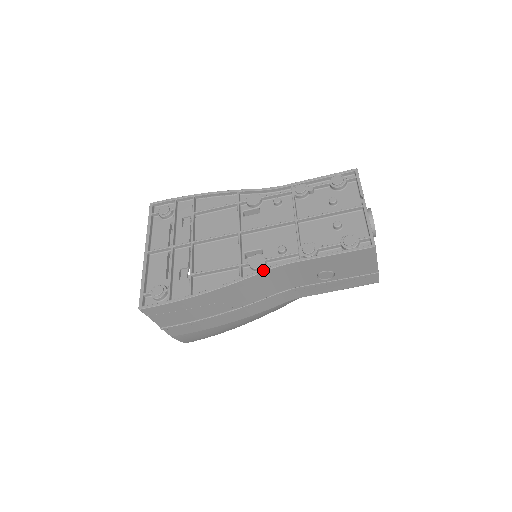
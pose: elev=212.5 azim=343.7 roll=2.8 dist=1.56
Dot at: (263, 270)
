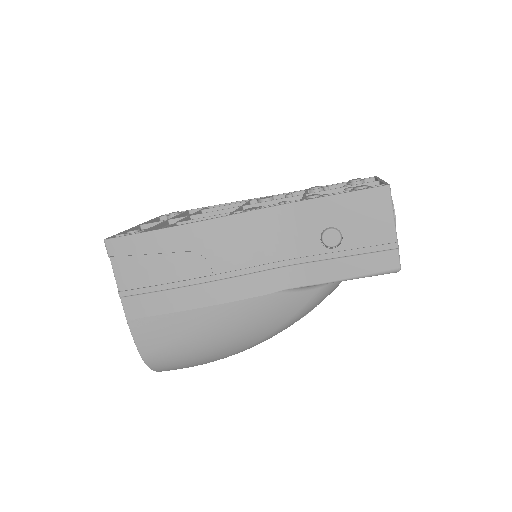
Dot at: (257, 209)
